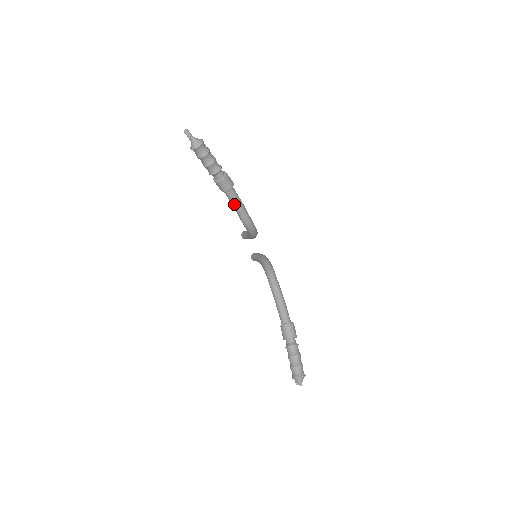
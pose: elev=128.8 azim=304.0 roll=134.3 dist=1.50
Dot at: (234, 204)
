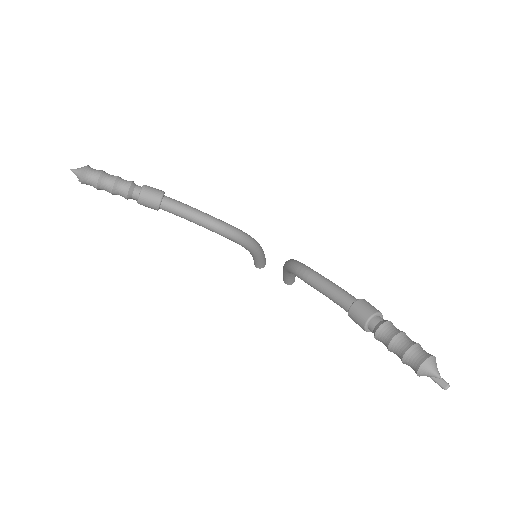
Dot at: (183, 215)
